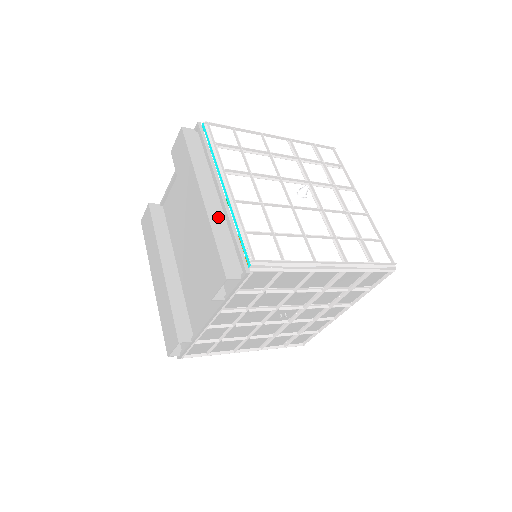
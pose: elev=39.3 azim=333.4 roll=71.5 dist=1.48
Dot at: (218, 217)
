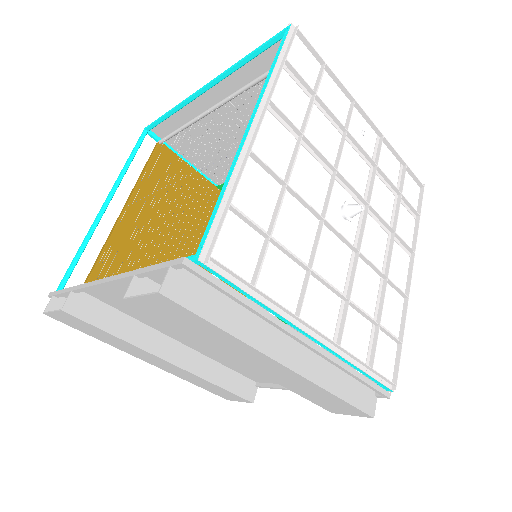
Dot at: (319, 368)
